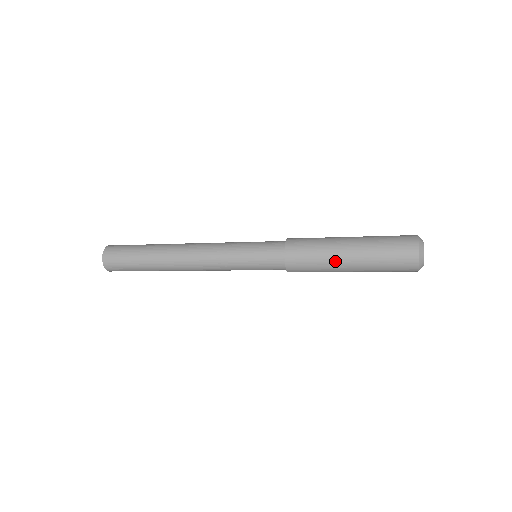
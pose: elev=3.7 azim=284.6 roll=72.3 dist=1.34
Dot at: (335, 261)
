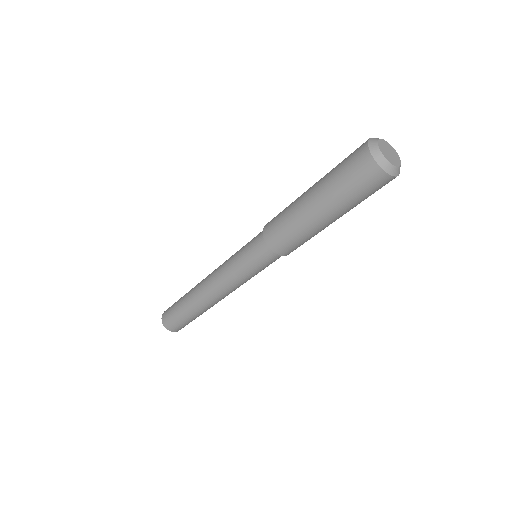
Dot at: (299, 206)
